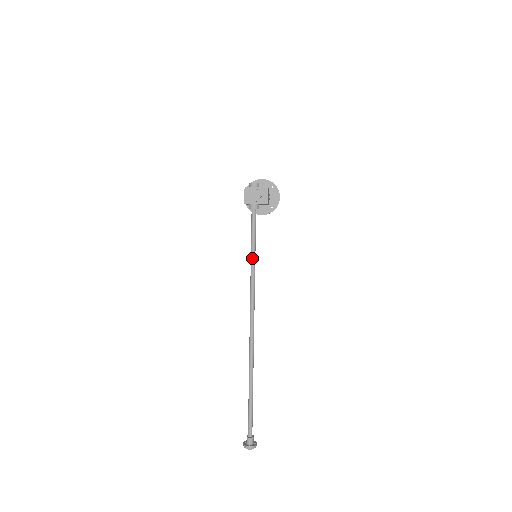
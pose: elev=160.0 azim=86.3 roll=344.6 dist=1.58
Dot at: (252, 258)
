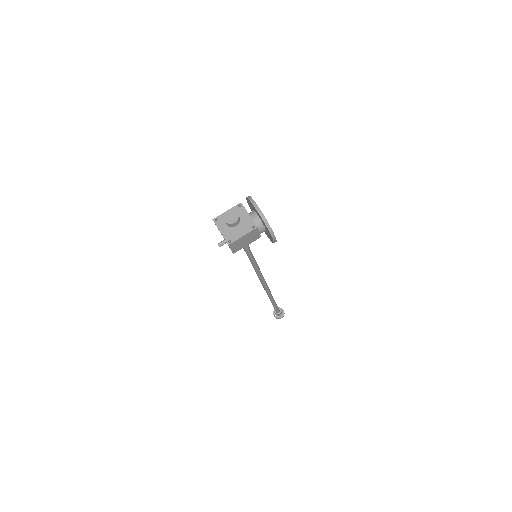
Dot at: (248, 257)
